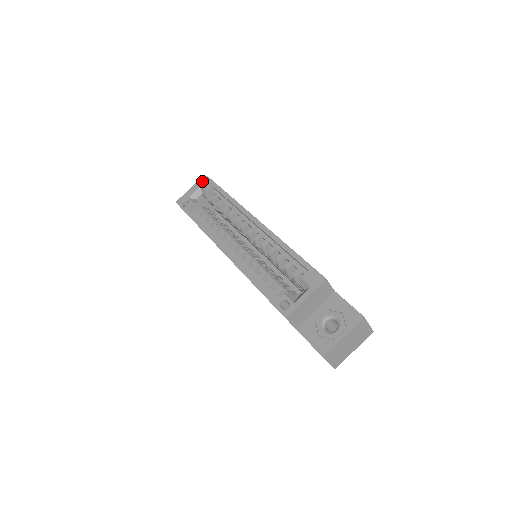
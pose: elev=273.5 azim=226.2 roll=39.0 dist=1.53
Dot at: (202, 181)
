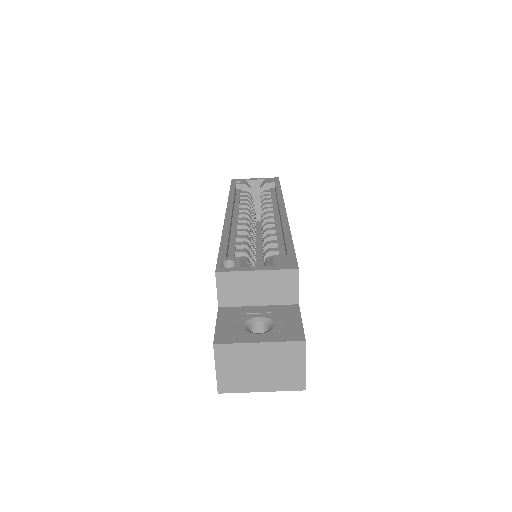
Dot at: occluded
